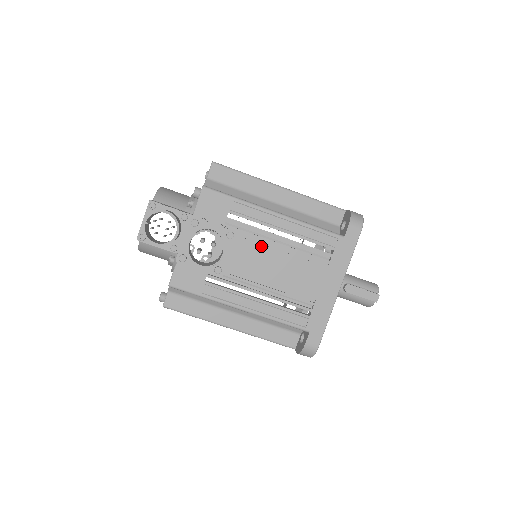
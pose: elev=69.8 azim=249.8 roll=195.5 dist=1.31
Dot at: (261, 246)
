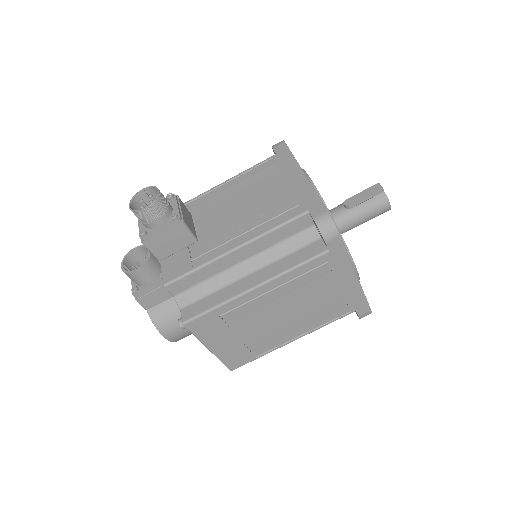
Dot at: (219, 207)
